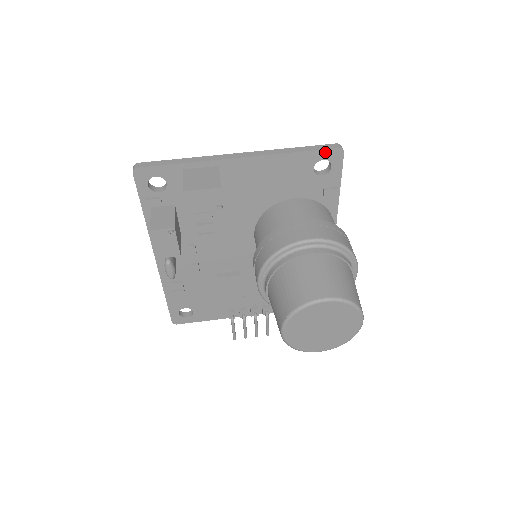
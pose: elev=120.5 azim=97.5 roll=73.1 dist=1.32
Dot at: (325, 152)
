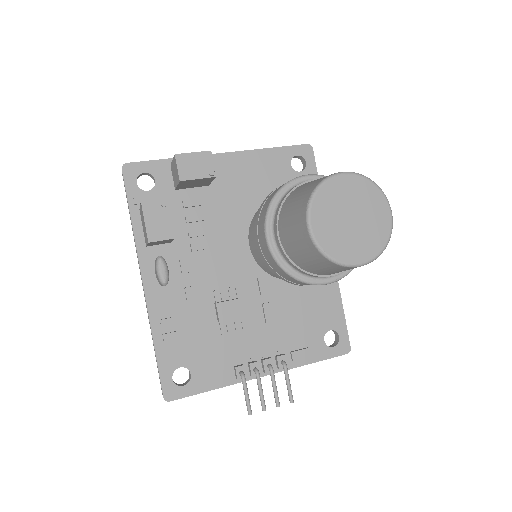
Dot at: (297, 148)
